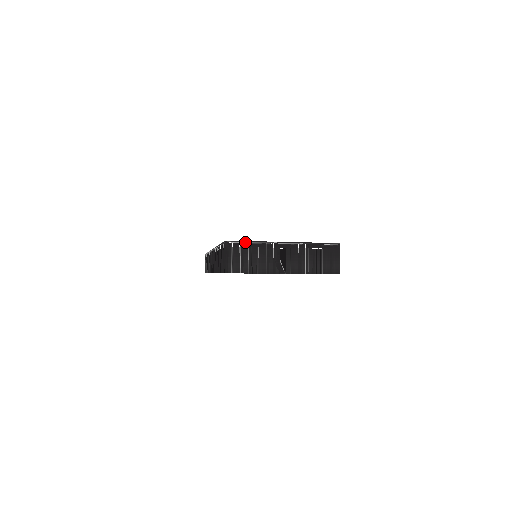
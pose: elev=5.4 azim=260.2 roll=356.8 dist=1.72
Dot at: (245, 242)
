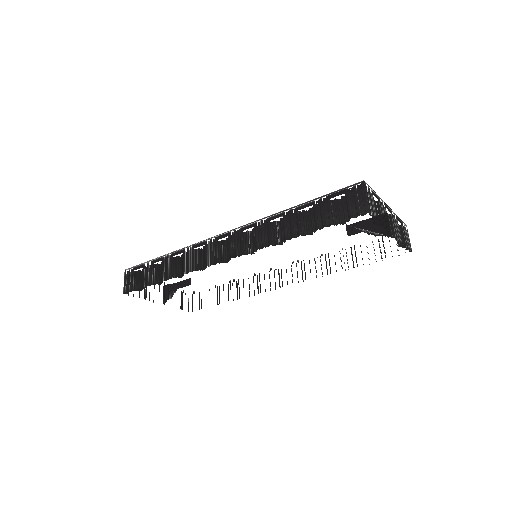
Dot at: (373, 190)
